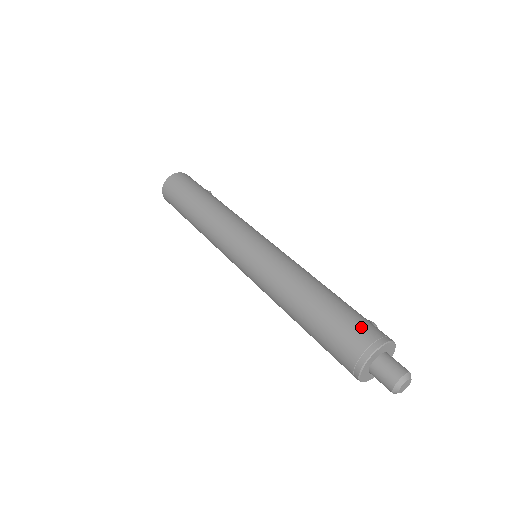
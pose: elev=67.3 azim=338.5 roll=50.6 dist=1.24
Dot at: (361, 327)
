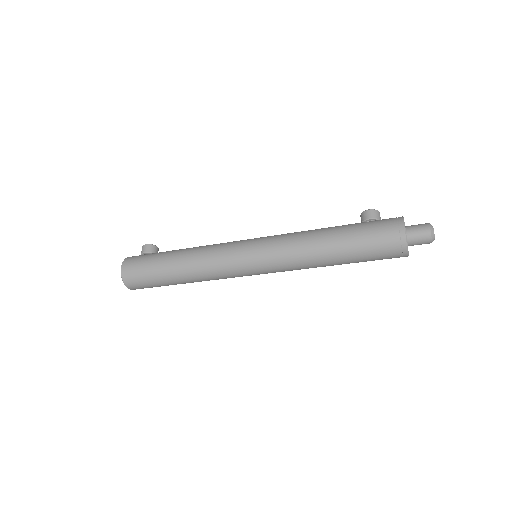
Dot at: (383, 239)
